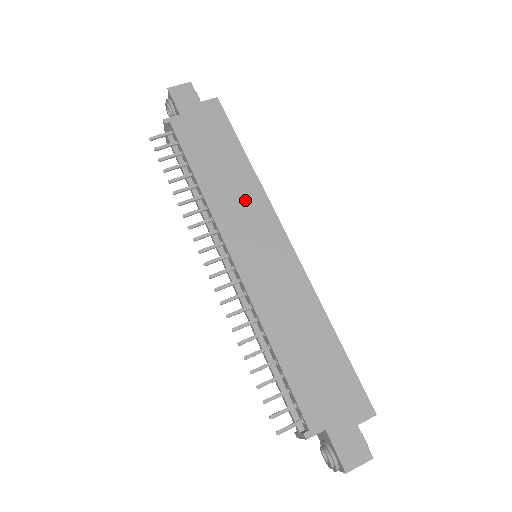
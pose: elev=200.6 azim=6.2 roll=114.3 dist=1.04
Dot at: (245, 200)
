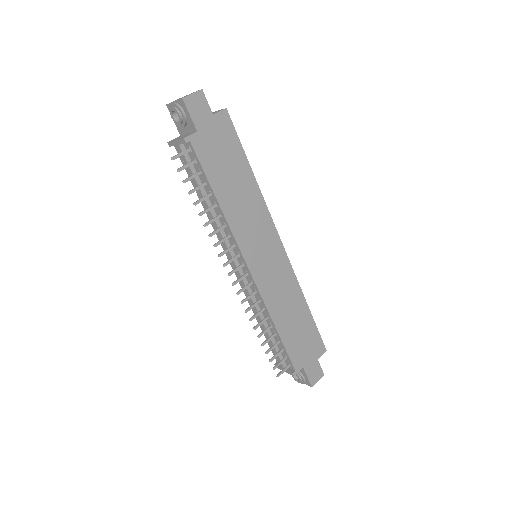
Dot at: (254, 216)
